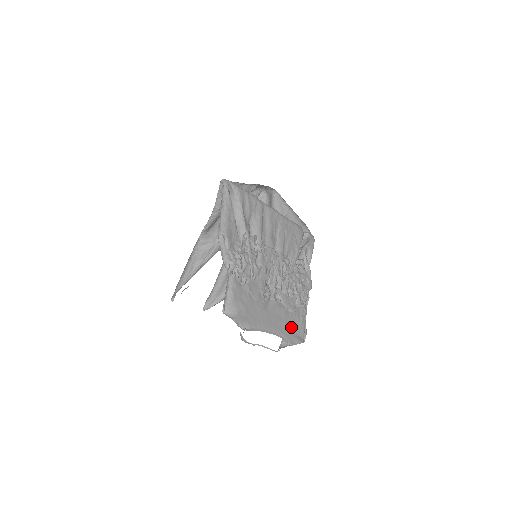
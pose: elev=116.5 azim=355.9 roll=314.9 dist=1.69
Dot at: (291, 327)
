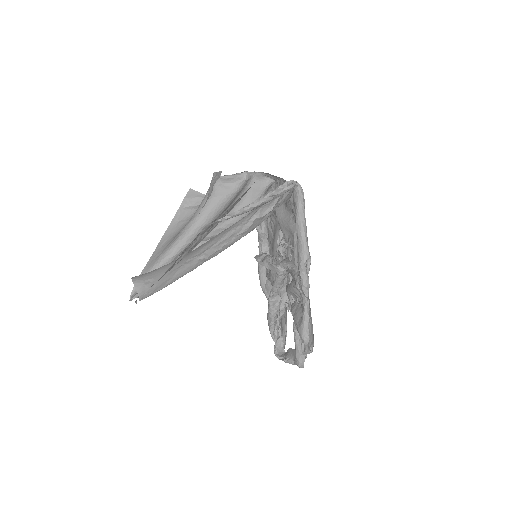
Dot at: (283, 333)
